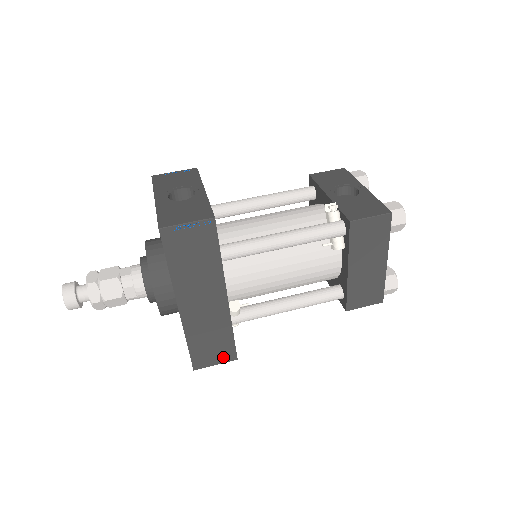
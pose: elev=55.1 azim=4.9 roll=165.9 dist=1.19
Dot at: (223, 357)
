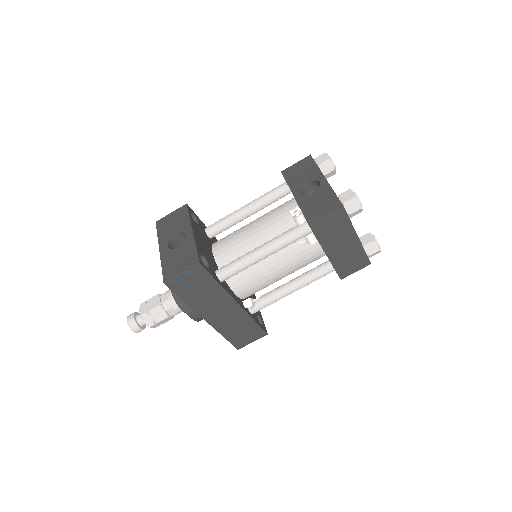
Dot at: (256, 336)
